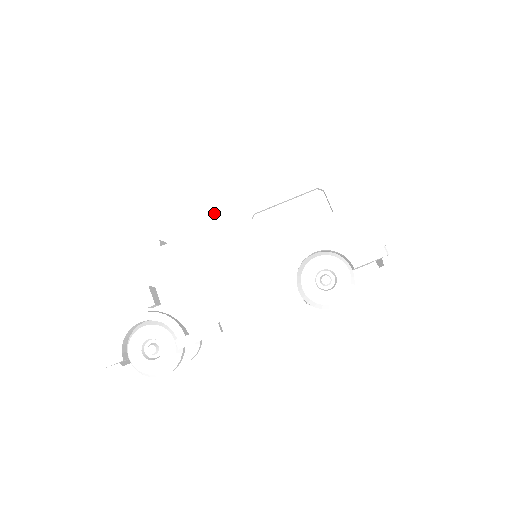
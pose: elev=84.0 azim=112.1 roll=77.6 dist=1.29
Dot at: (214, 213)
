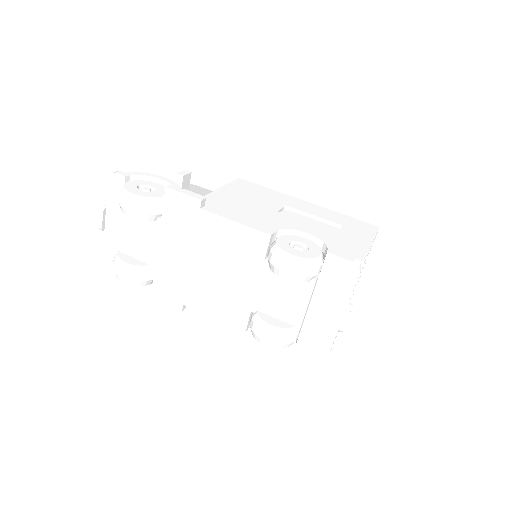
Dot at: (266, 193)
